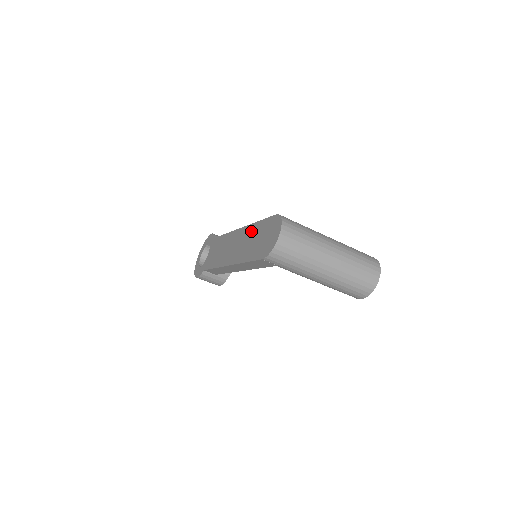
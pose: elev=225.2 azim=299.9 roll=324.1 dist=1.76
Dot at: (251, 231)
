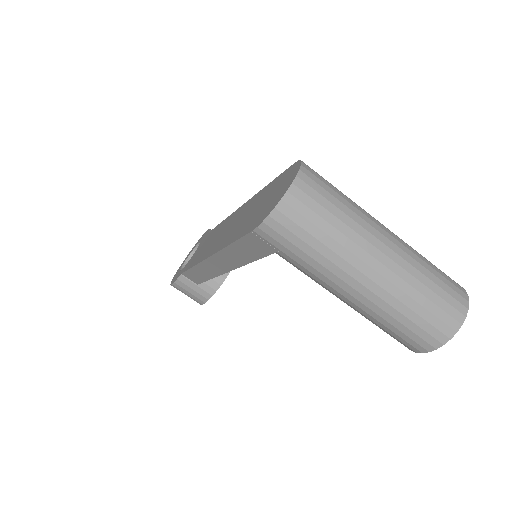
Dot at: (251, 202)
